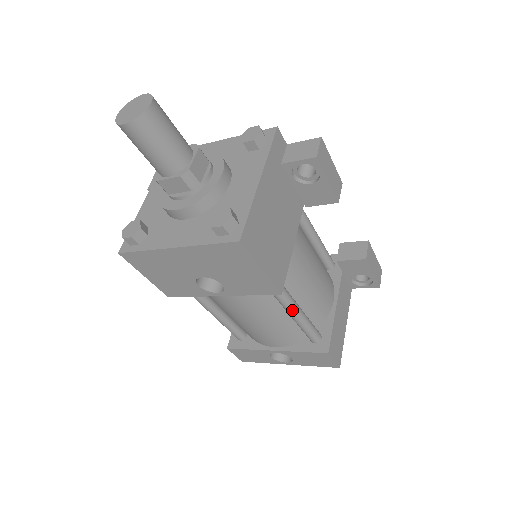
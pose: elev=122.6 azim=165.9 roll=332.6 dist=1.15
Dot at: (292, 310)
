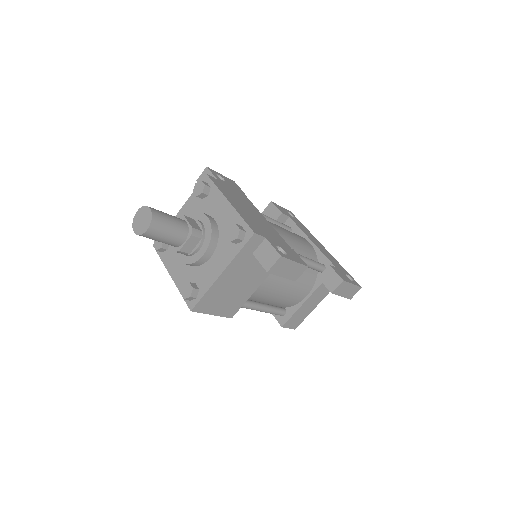
Dot at: occluded
